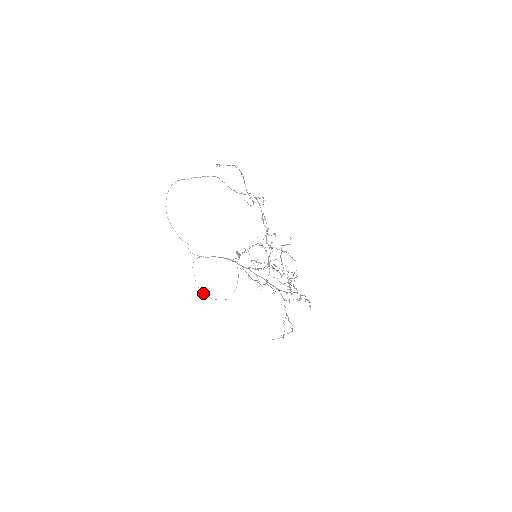
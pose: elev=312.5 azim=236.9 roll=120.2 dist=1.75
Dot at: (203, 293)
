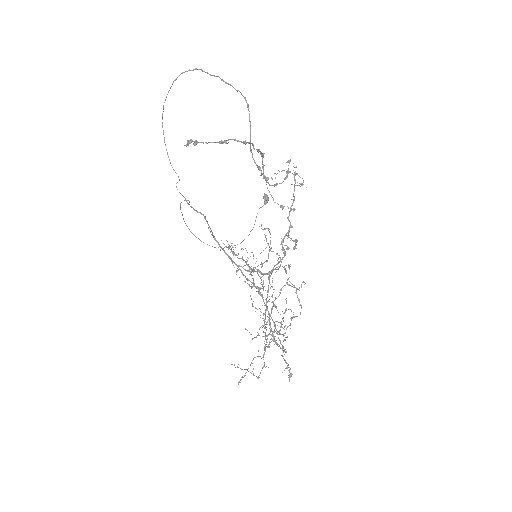
Dot at: occluded
